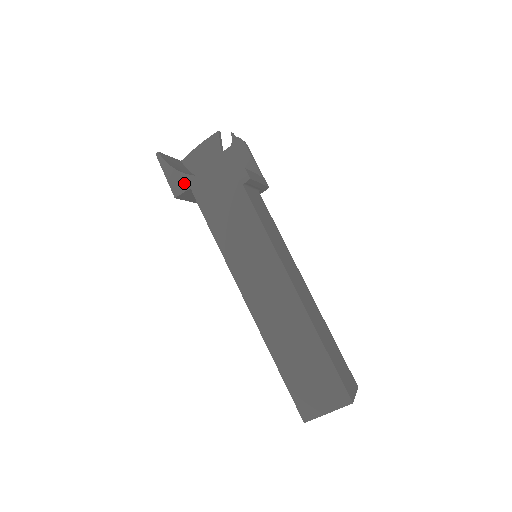
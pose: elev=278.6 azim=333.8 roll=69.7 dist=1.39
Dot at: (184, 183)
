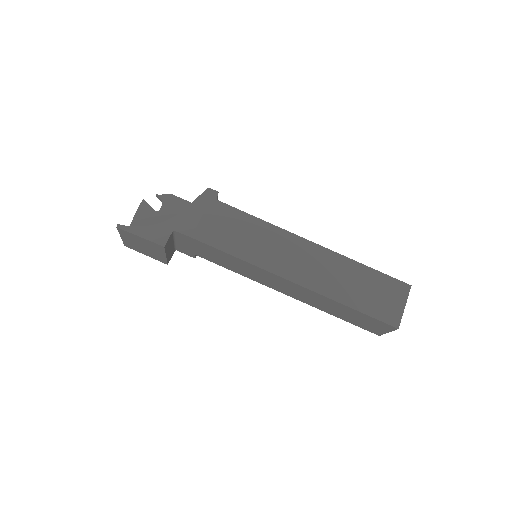
Dot at: (164, 230)
